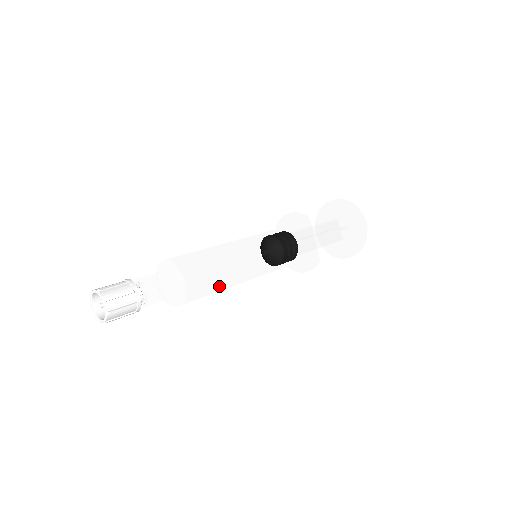
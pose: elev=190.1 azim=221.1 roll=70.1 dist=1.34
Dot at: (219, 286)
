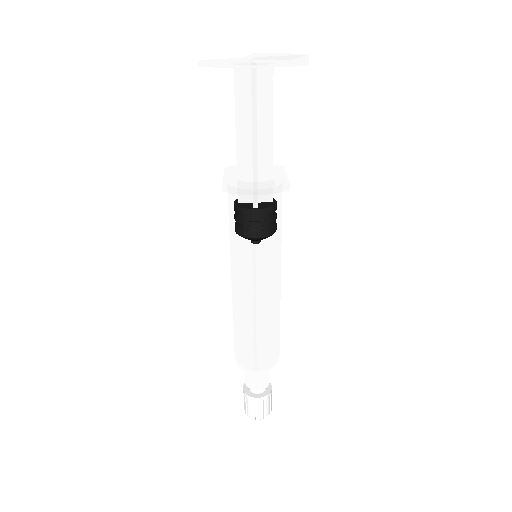
Dot at: occluded
